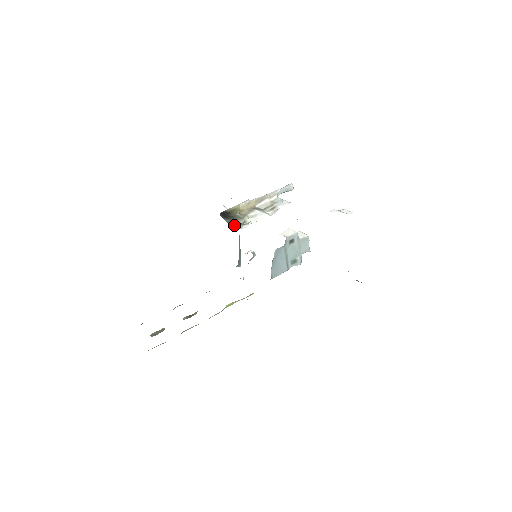
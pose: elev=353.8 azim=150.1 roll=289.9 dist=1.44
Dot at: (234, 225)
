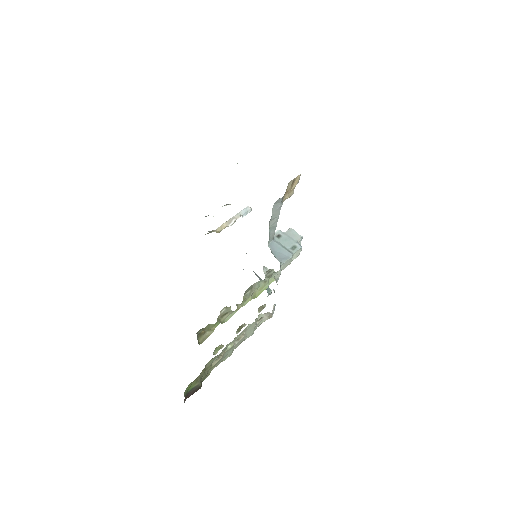
Dot at: occluded
